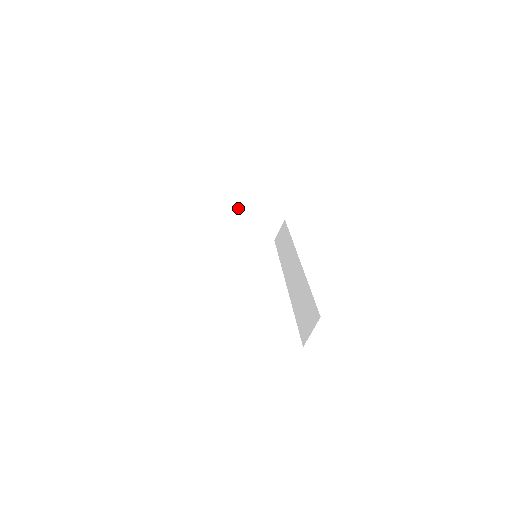
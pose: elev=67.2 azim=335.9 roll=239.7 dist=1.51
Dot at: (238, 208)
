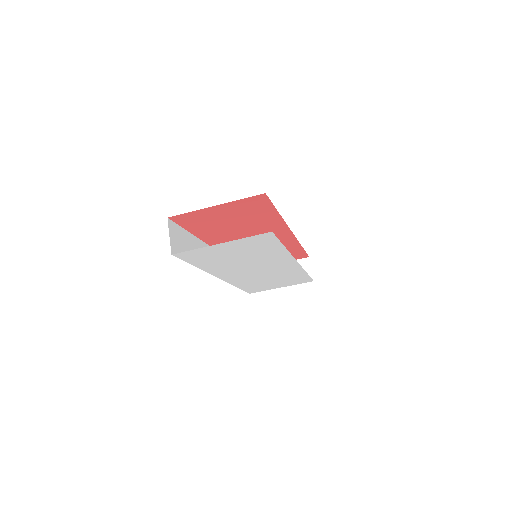
Dot at: occluded
